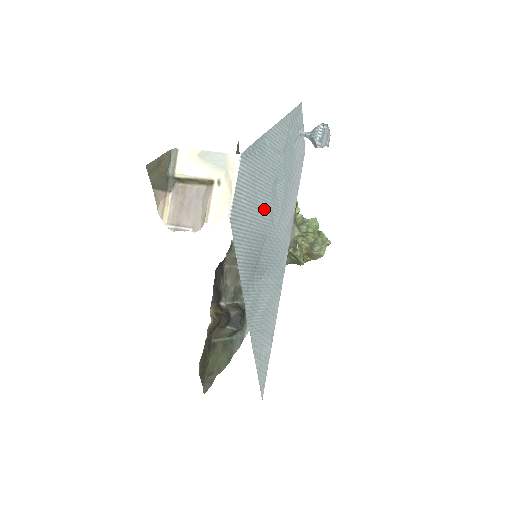
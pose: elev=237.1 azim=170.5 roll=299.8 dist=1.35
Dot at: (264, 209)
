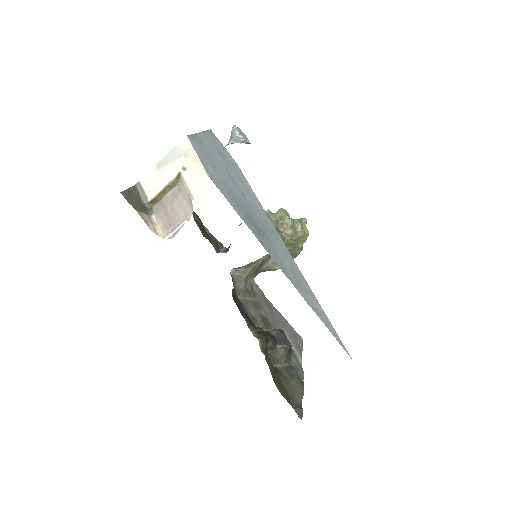
Dot at: (233, 187)
